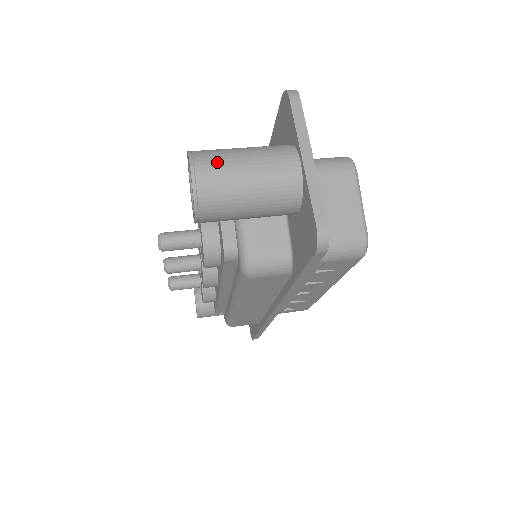
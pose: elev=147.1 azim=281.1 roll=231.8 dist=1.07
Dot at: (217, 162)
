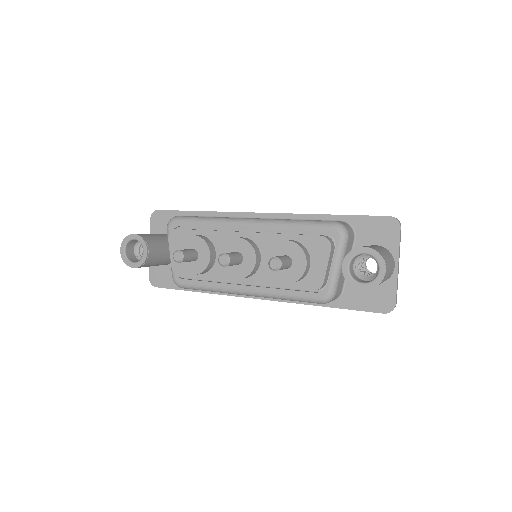
Dot at: (388, 265)
